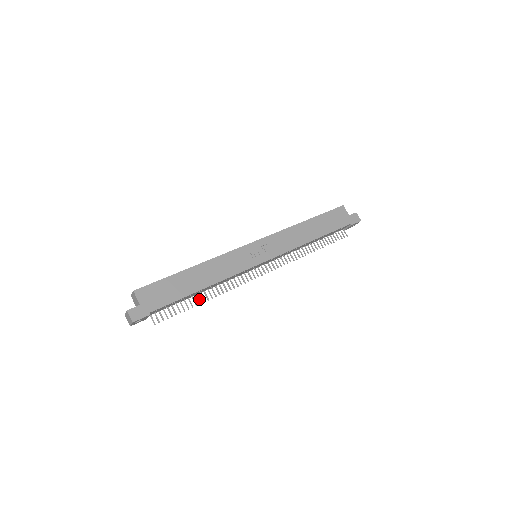
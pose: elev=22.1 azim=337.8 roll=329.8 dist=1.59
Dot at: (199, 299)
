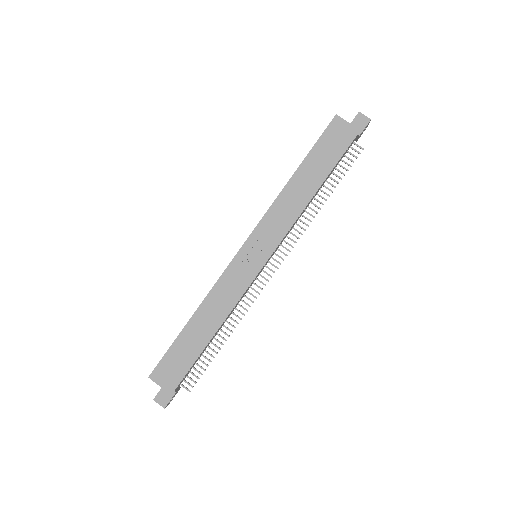
Dot at: (219, 341)
